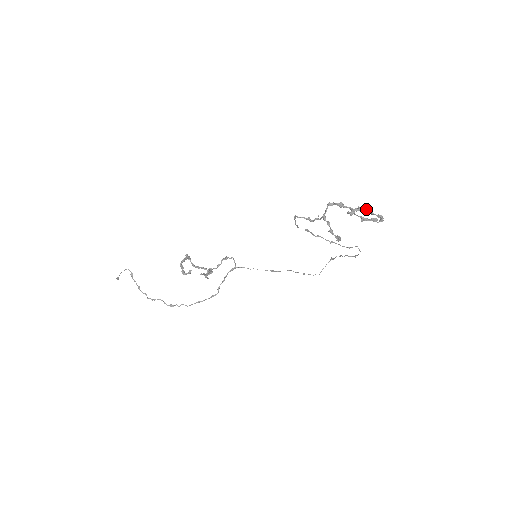
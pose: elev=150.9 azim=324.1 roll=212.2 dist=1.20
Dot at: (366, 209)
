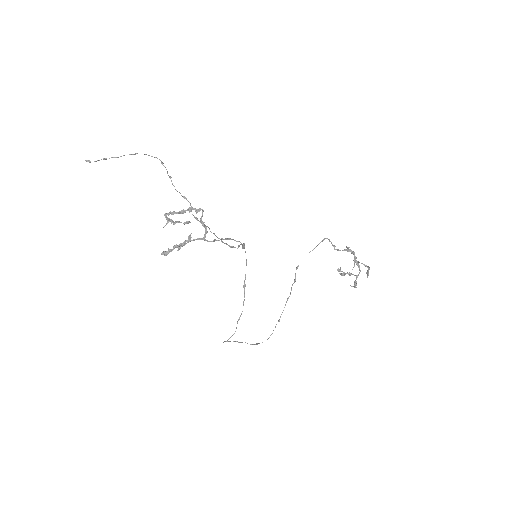
Dot at: occluded
